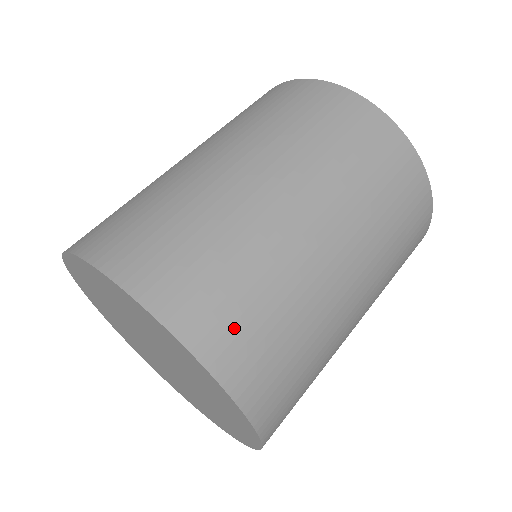
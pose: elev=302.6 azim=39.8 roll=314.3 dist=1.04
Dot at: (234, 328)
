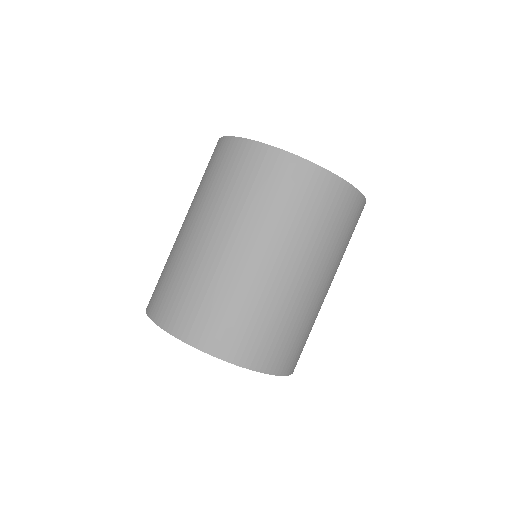
Dot at: (266, 348)
